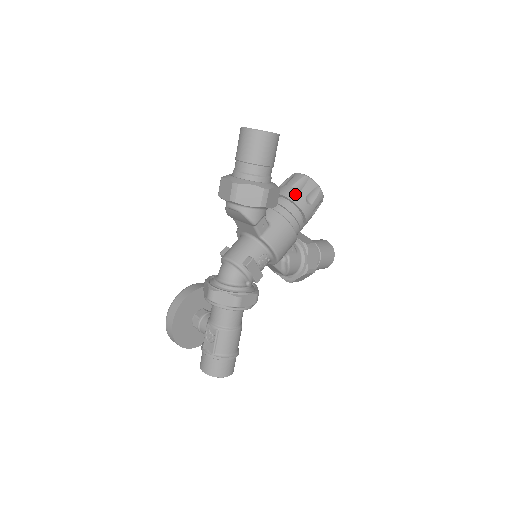
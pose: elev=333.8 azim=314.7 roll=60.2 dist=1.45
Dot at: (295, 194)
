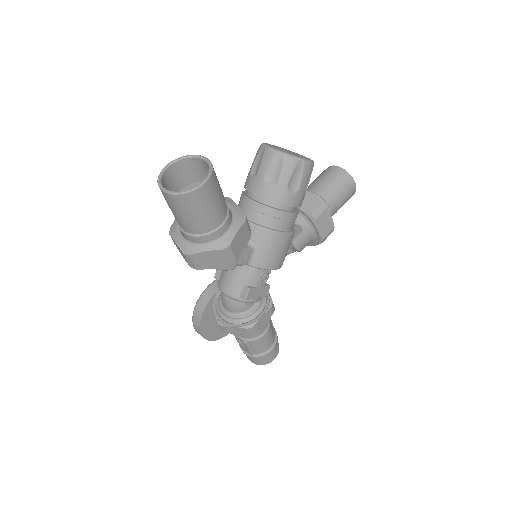
Dot at: (272, 190)
